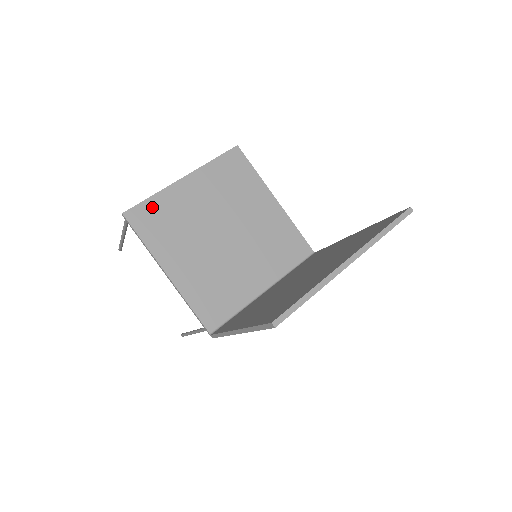
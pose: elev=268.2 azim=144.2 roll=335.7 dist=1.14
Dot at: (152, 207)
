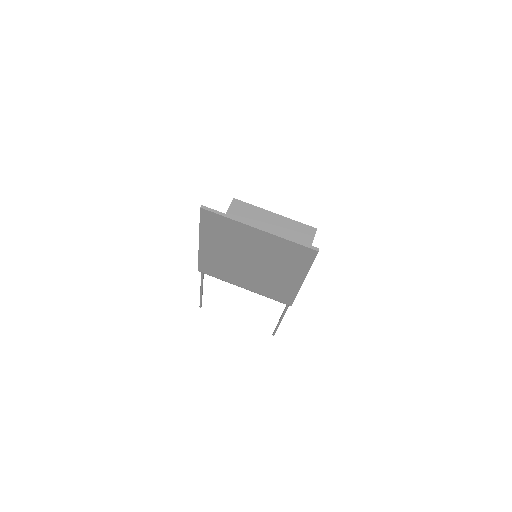
Dot at: (247, 208)
